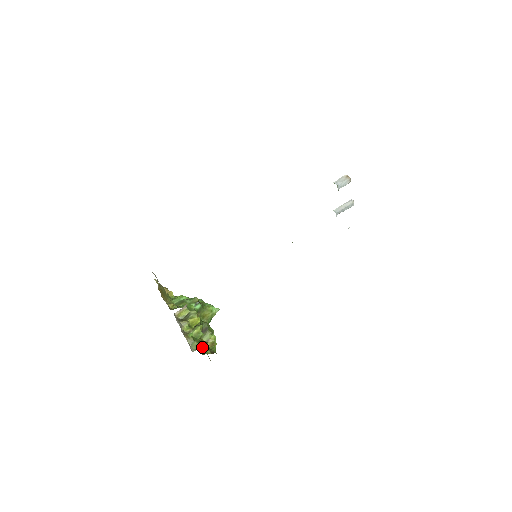
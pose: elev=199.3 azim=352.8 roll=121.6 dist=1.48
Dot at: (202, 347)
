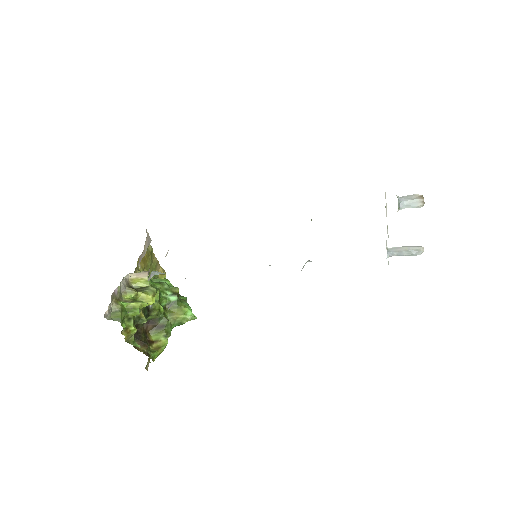
Dot at: (125, 325)
